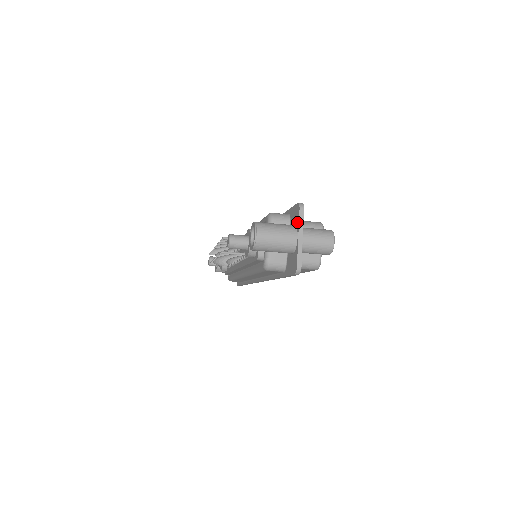
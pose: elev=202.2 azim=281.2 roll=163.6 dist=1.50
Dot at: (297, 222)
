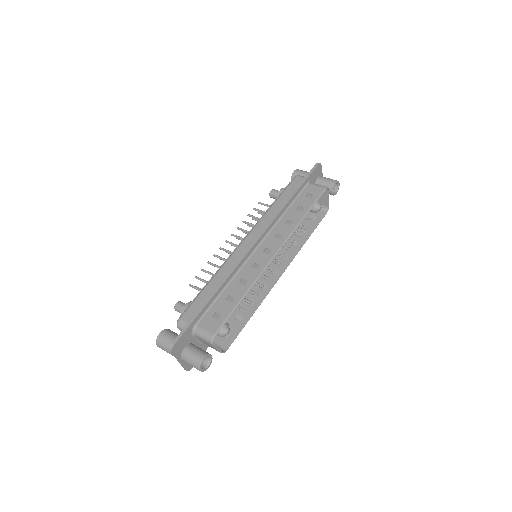
Dot at: (176, 352)
